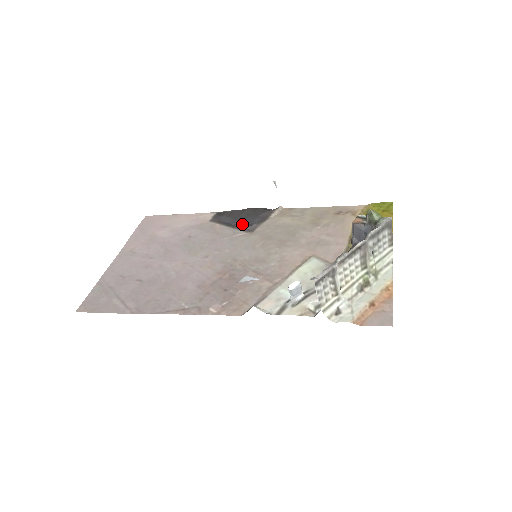
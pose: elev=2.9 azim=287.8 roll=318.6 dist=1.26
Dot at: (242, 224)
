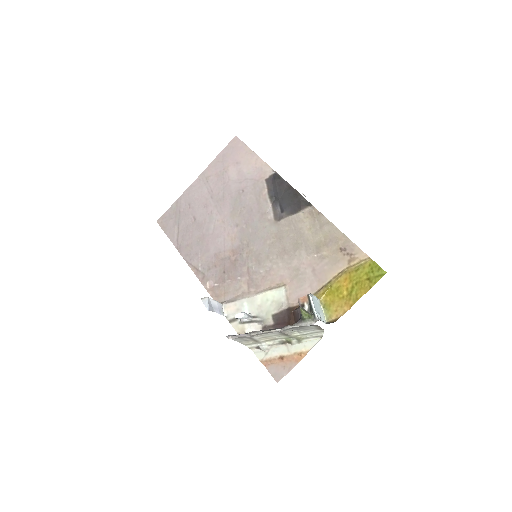
Dot at: (279, 204)
